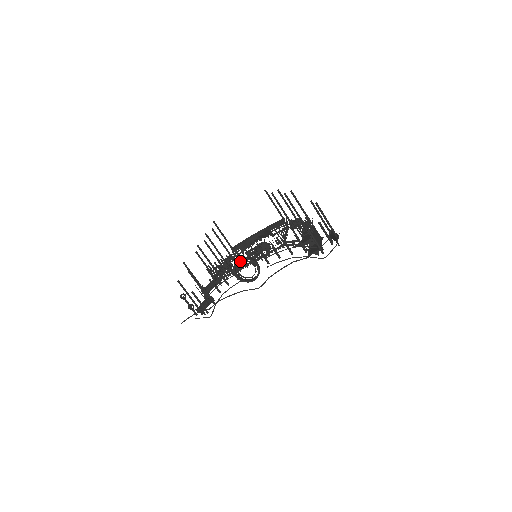
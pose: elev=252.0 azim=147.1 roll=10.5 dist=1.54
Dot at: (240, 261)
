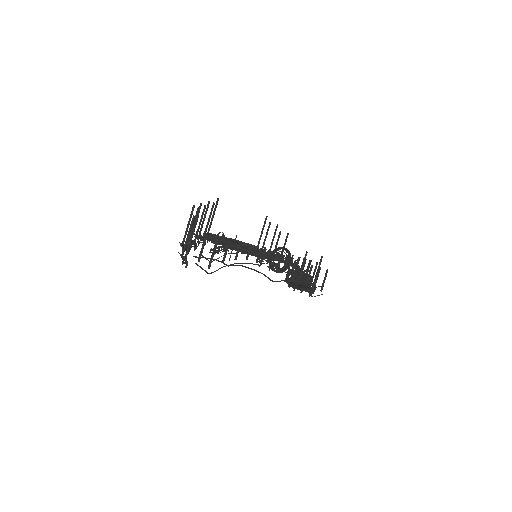
Dot at: (283, 249)
